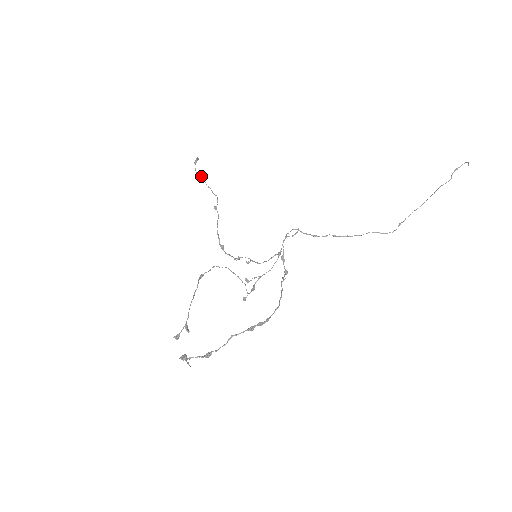
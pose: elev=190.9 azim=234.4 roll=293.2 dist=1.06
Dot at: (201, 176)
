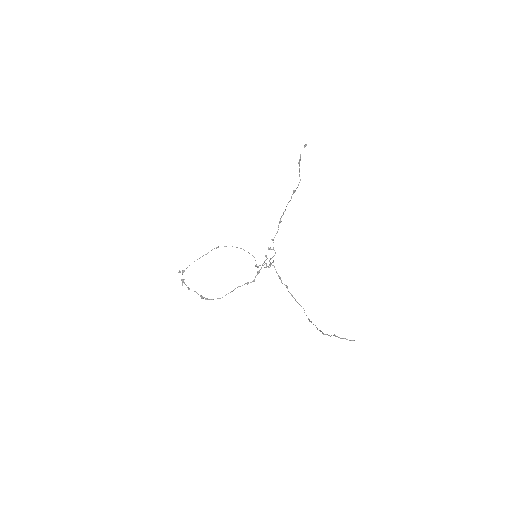
Dot at: (299, 161)
